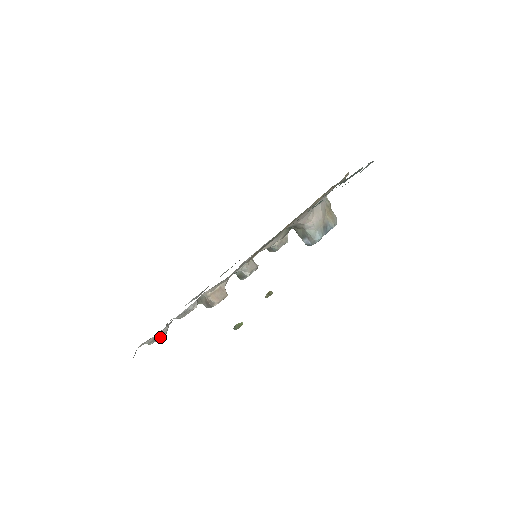
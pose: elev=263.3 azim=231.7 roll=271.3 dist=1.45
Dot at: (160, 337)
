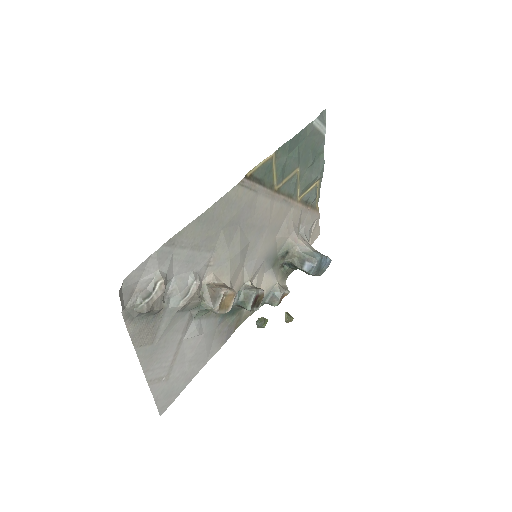
Dot at: (156, 295)
